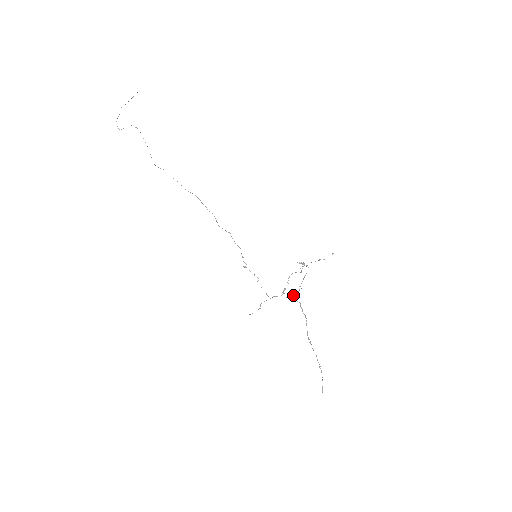
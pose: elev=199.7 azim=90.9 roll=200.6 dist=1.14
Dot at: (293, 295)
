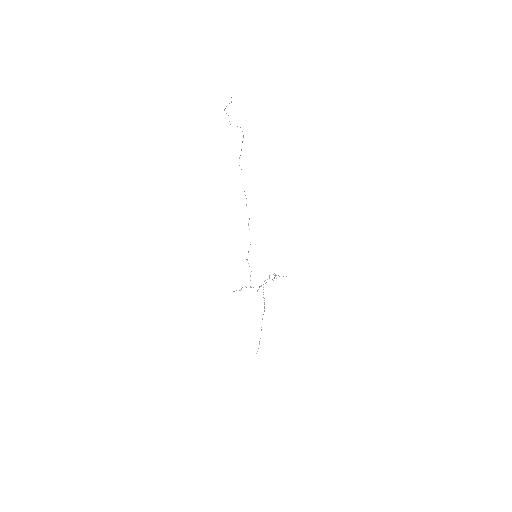
Dot at: occluded
